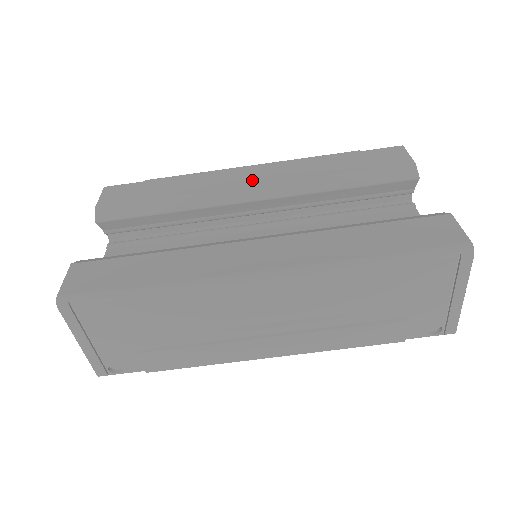
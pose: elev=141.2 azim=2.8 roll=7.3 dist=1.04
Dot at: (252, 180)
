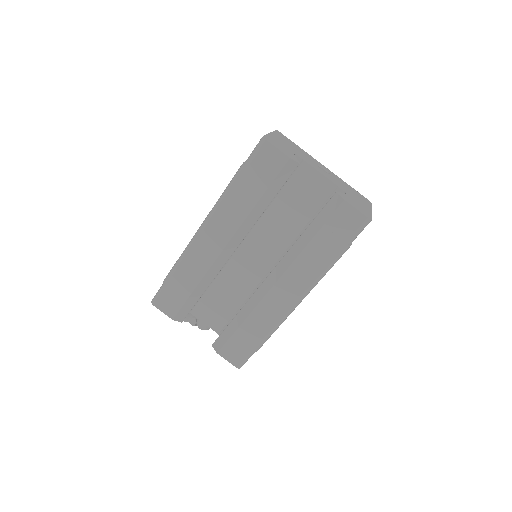
Dot at: (219, 244)
